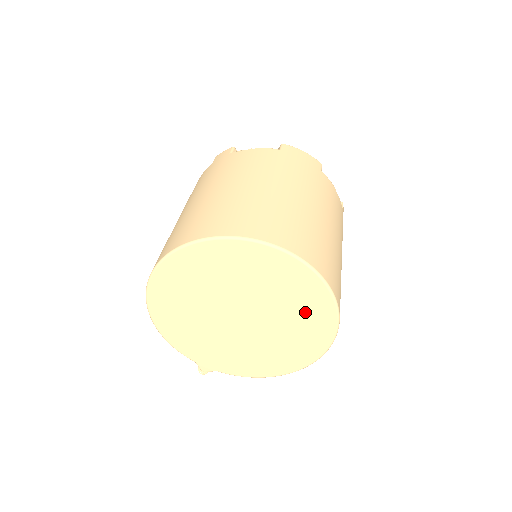
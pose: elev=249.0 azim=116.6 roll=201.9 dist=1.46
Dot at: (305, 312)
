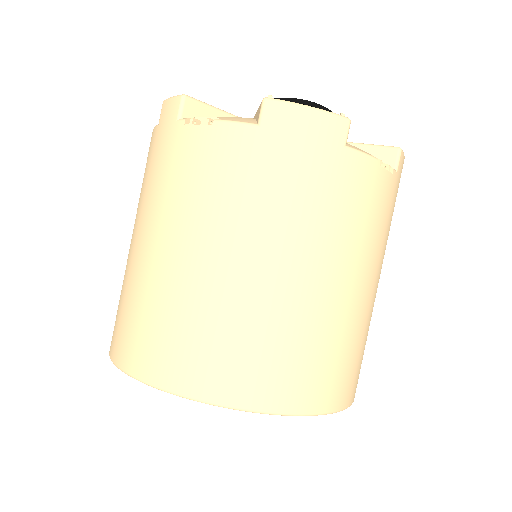
Dot at: occluded
